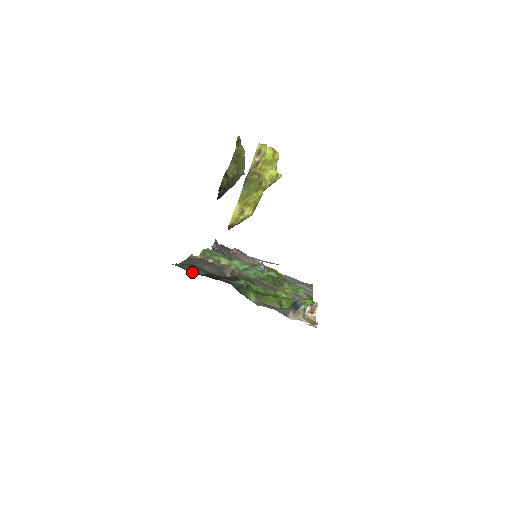
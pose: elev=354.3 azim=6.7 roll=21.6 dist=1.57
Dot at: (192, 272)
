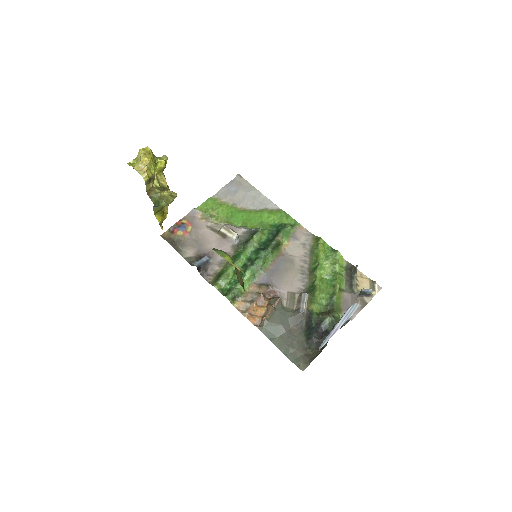
Dot at: (303, 351)
